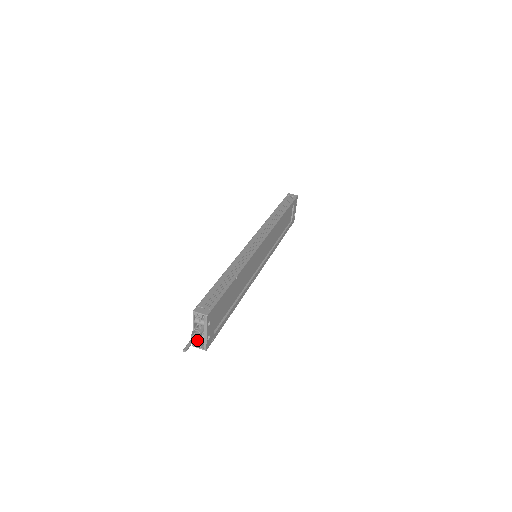
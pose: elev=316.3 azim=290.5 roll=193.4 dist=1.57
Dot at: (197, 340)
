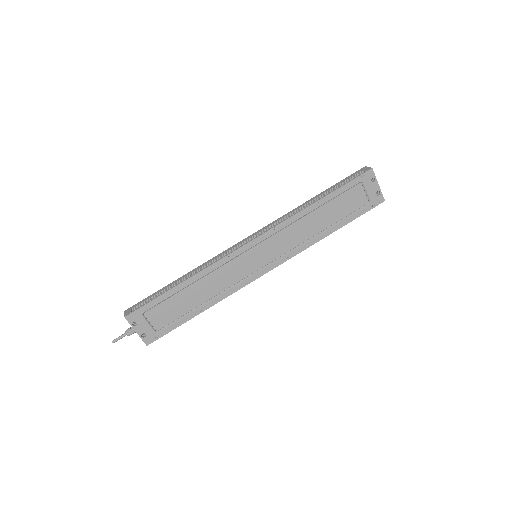
Dot at: occluded
